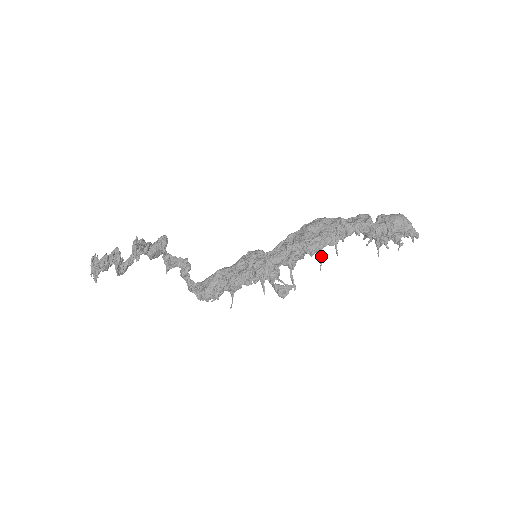
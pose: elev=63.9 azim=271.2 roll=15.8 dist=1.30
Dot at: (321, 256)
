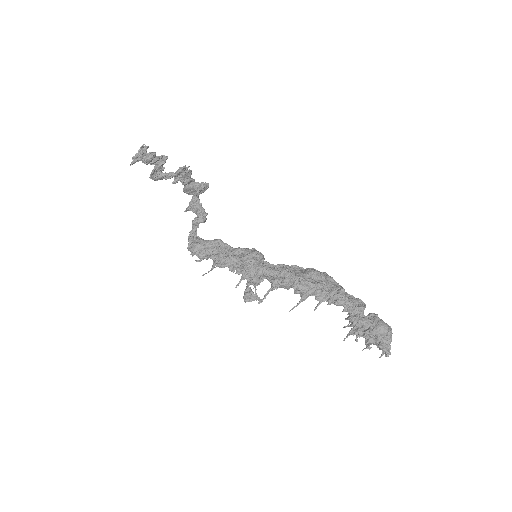
Dot at: (302, 300)
